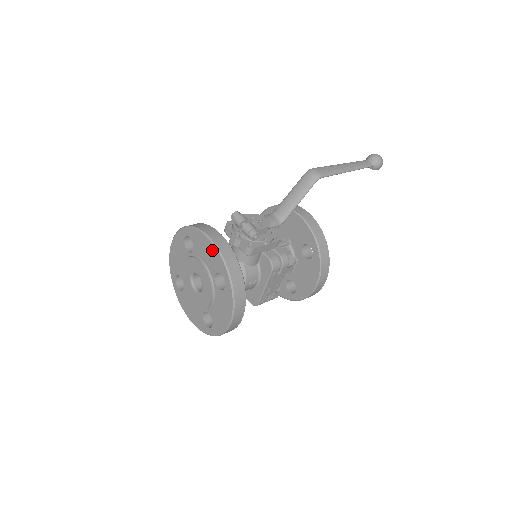
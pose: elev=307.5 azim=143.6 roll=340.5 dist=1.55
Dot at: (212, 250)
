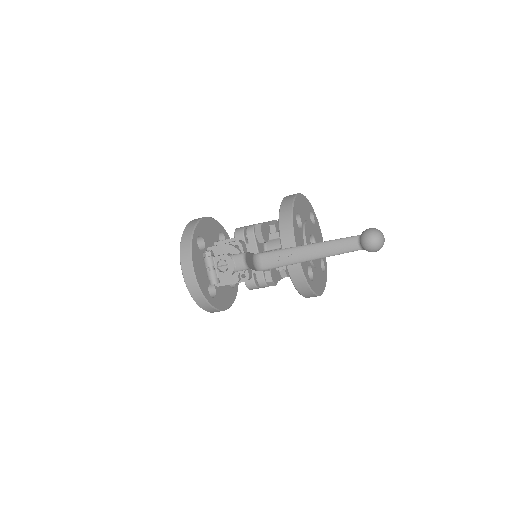
Dot at: occluded
